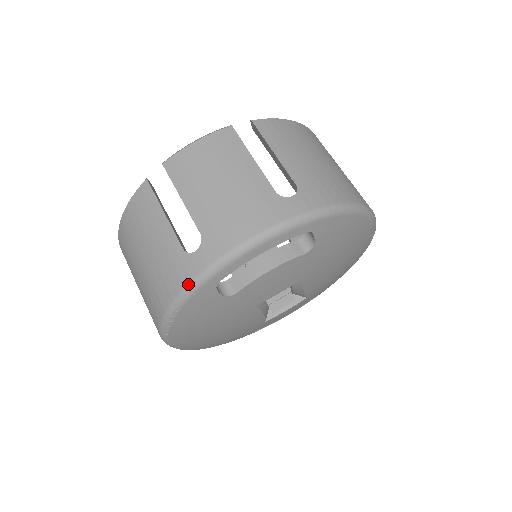
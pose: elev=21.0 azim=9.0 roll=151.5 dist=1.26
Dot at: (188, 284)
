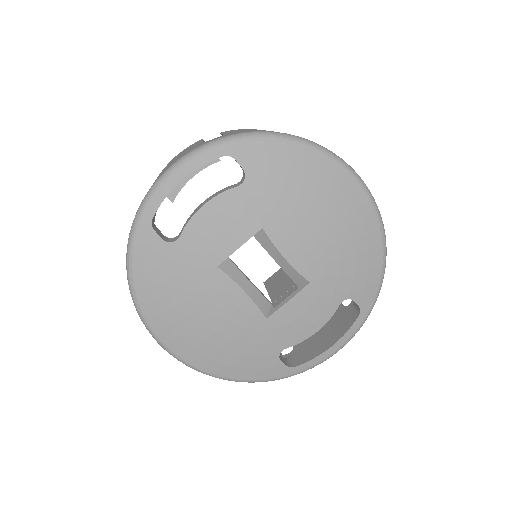
Dot at: occluded
